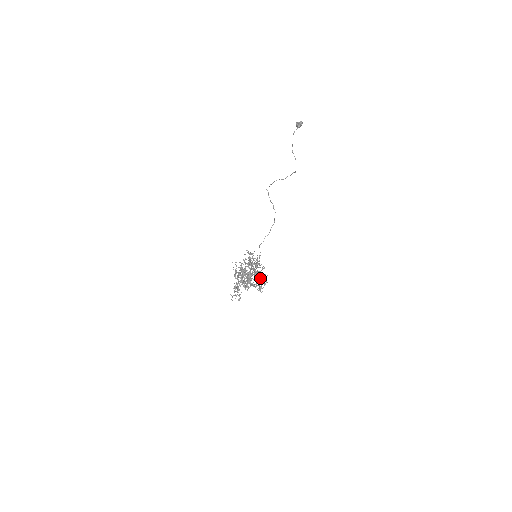
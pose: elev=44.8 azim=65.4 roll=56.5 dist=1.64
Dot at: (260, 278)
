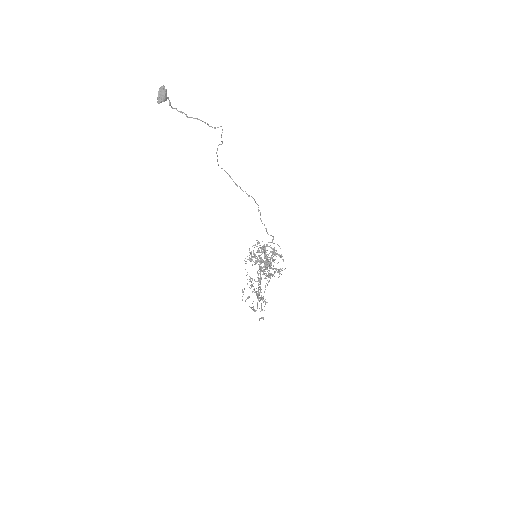
Dot at: (262, 298)
